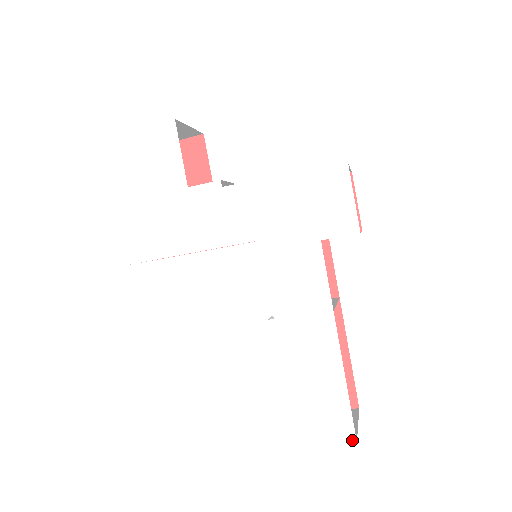
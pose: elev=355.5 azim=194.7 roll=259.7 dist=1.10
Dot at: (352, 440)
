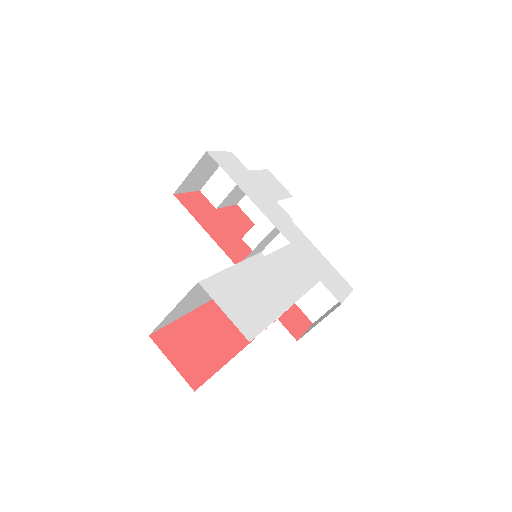
Dot at: (247, 337)
